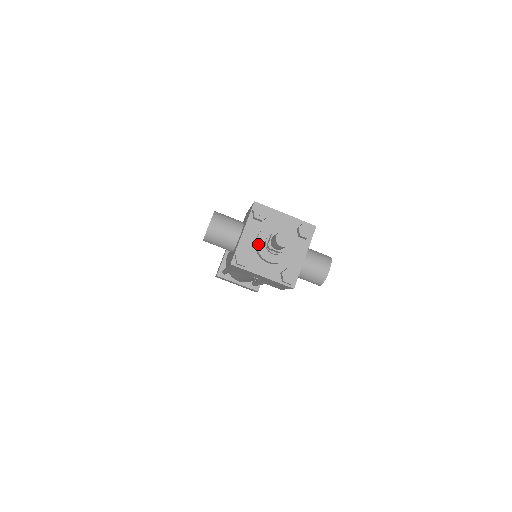
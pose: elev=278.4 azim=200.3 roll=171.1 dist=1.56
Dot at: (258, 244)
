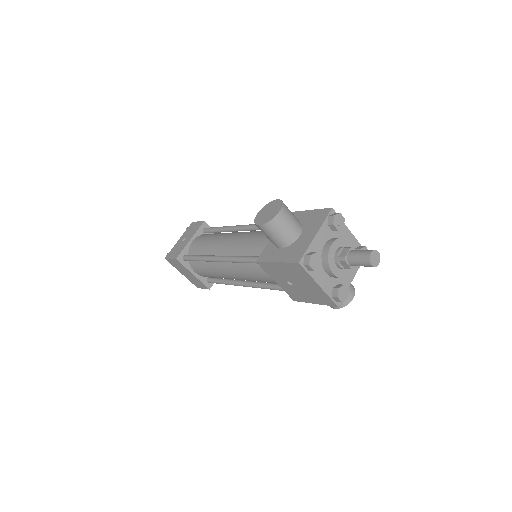
Dot at: (330, 252)
